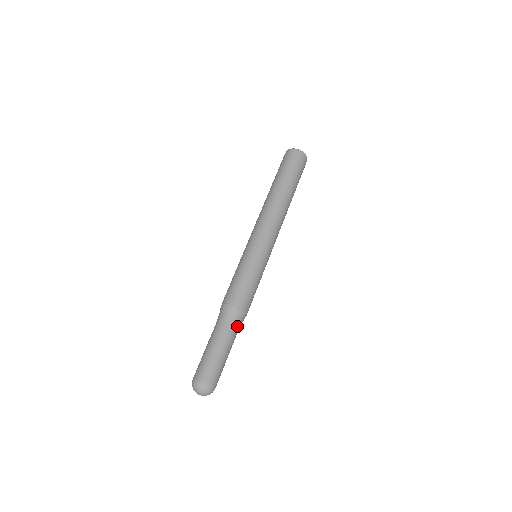
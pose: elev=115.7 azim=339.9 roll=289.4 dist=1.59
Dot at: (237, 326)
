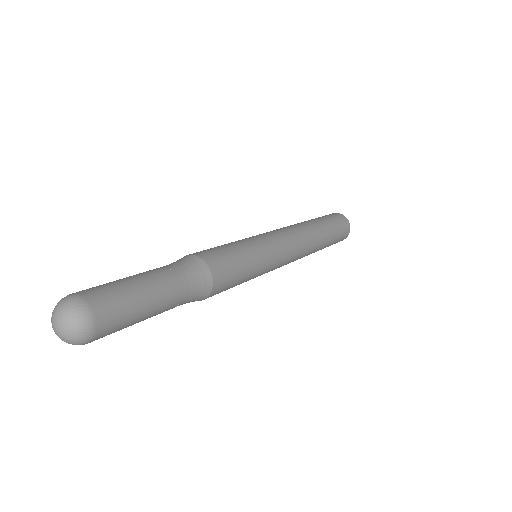
Dot at: (191, 291)
